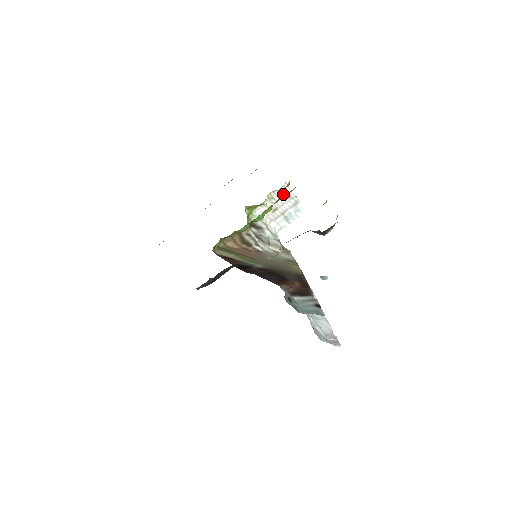
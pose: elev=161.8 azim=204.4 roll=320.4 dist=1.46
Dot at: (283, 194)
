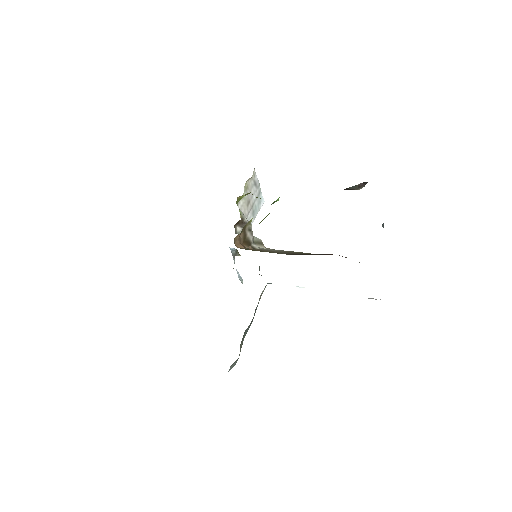
Dot at: (253, 183)
